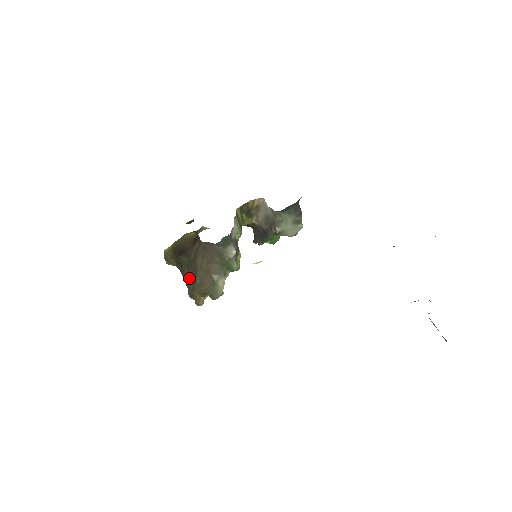
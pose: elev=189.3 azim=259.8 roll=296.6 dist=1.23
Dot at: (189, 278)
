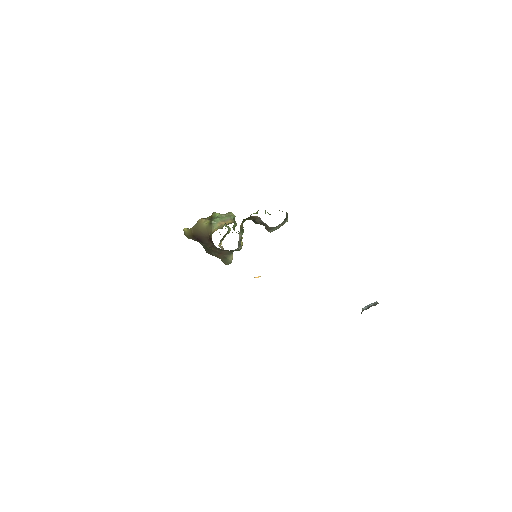
Dot at: (206, 249)
